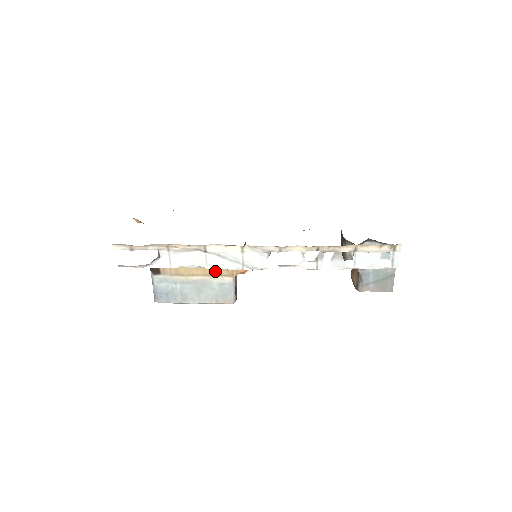
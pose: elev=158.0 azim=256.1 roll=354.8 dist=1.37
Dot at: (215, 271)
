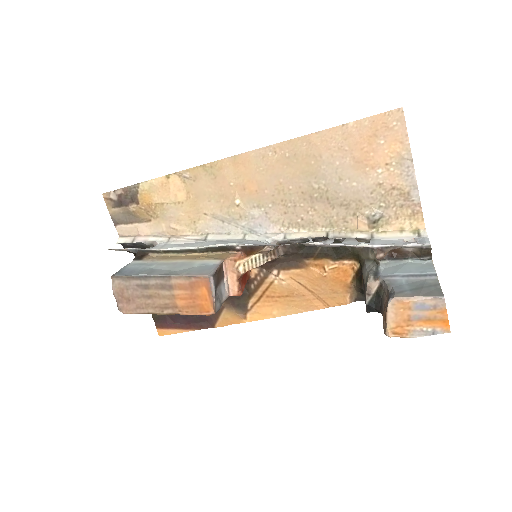
Dot at: (204, 257)
